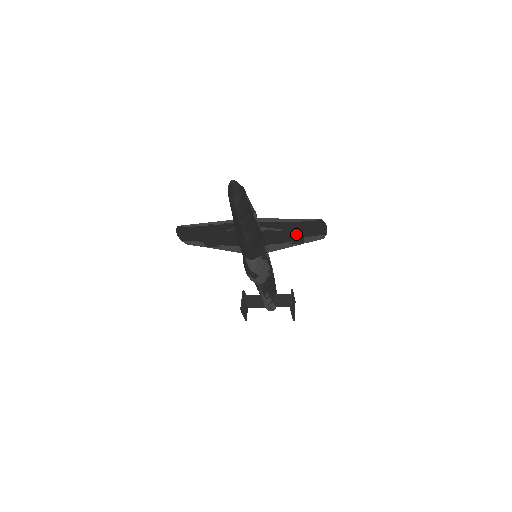
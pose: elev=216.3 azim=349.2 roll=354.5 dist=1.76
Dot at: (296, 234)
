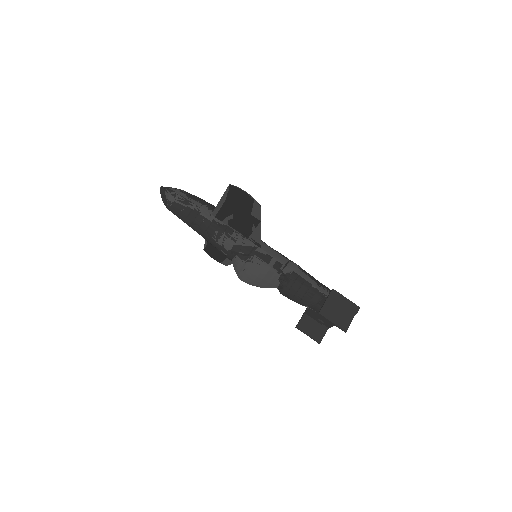
Dot at: (243, 214)
